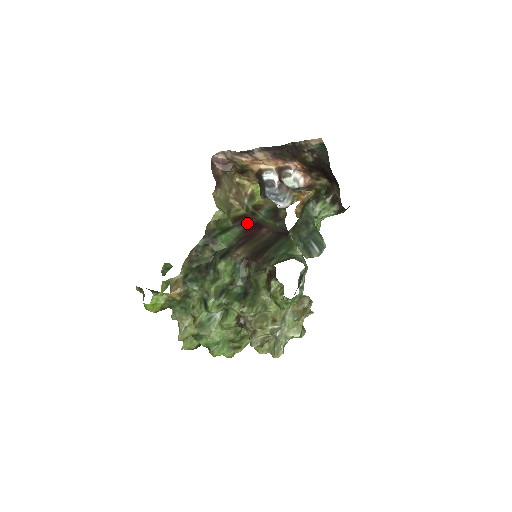
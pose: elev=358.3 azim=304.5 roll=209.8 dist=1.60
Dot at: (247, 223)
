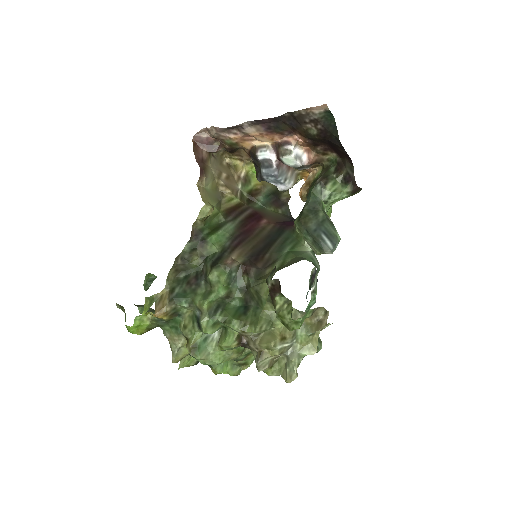
Dot at: (242, 215)
